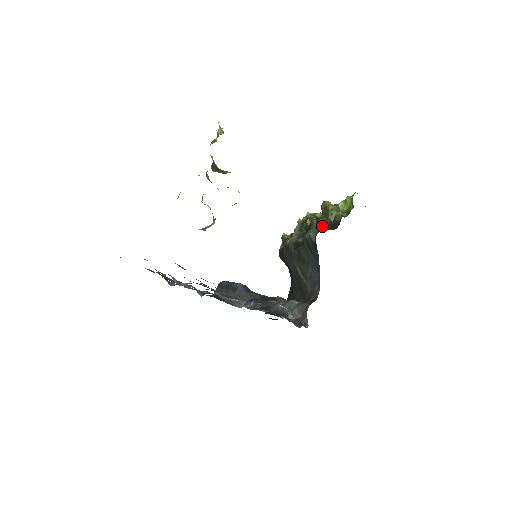
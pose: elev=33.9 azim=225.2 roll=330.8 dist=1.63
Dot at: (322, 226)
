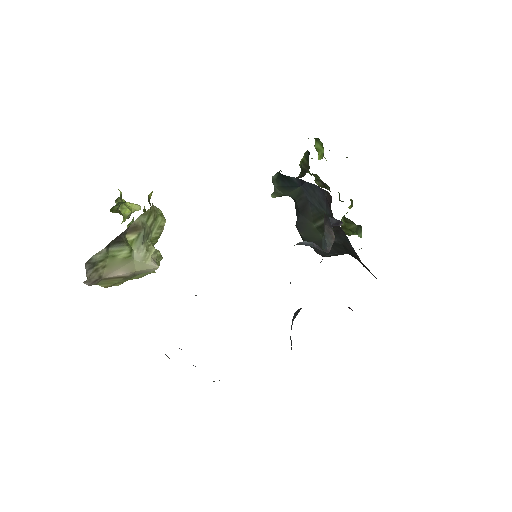
Dot at: occluded
